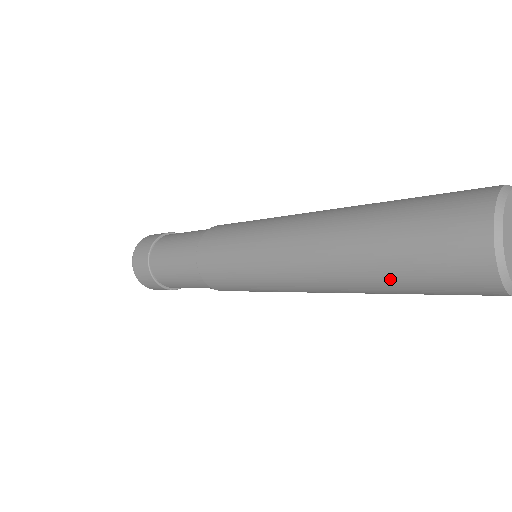
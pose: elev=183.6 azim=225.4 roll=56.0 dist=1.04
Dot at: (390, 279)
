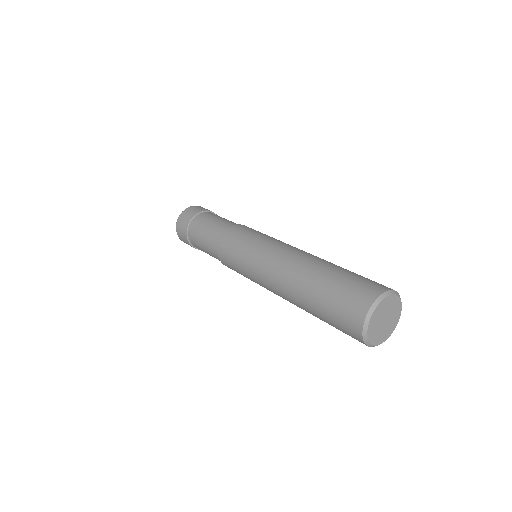
Dot at: (319, 318)
